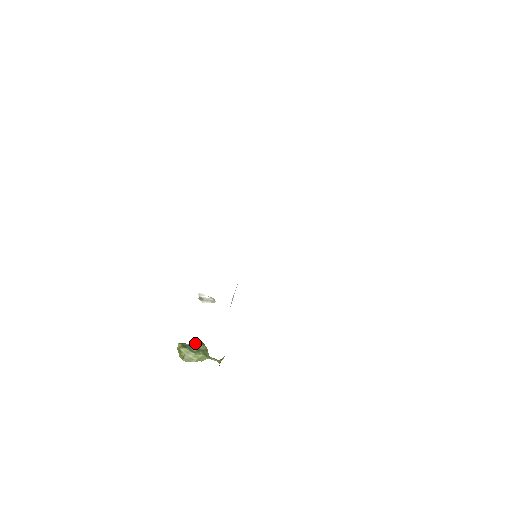
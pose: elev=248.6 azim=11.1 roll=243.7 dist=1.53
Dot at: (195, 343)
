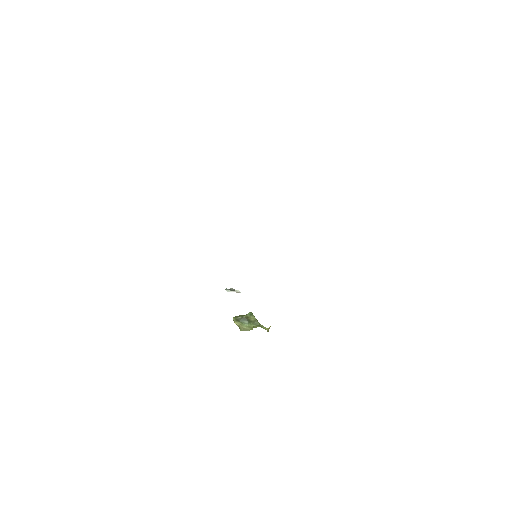
Dot at: (245, 315)
